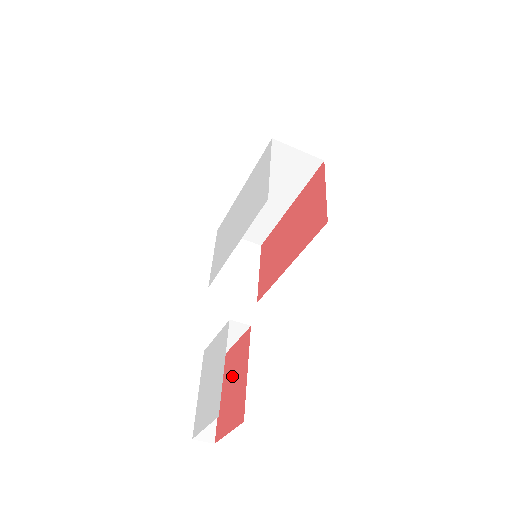
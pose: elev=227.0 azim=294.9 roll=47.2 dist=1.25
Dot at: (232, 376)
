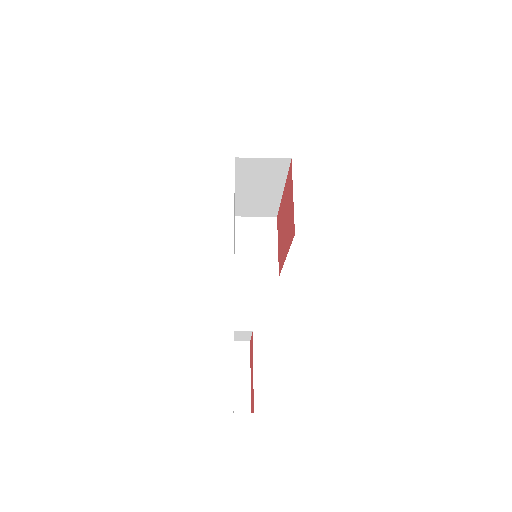
Dot at: (251, 366)
